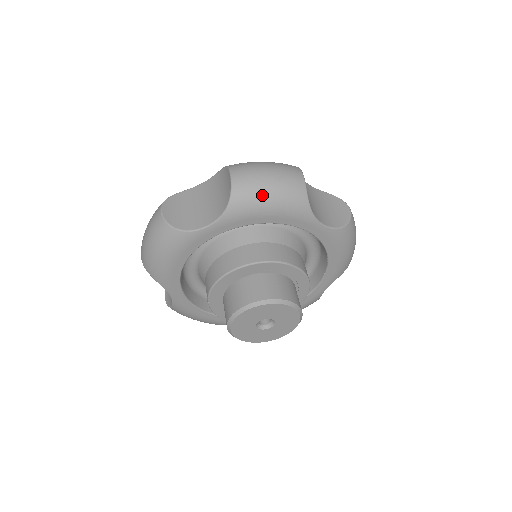
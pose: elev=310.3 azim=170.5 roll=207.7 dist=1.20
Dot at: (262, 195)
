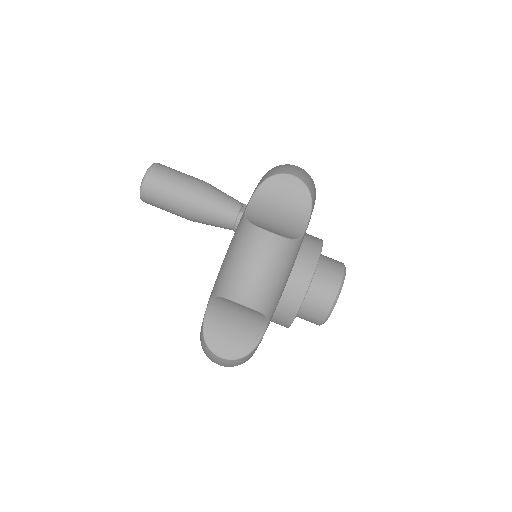
Dot at: (277, 287)
